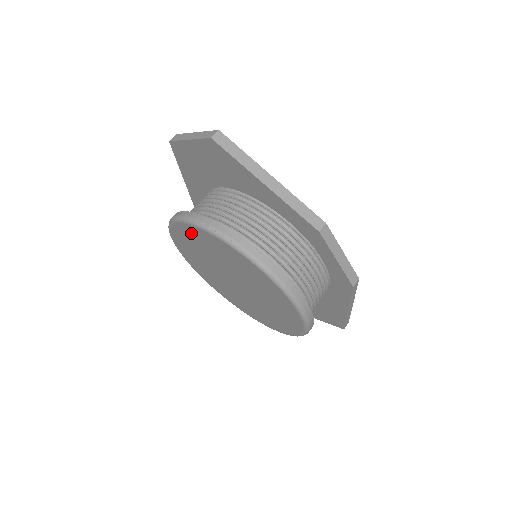
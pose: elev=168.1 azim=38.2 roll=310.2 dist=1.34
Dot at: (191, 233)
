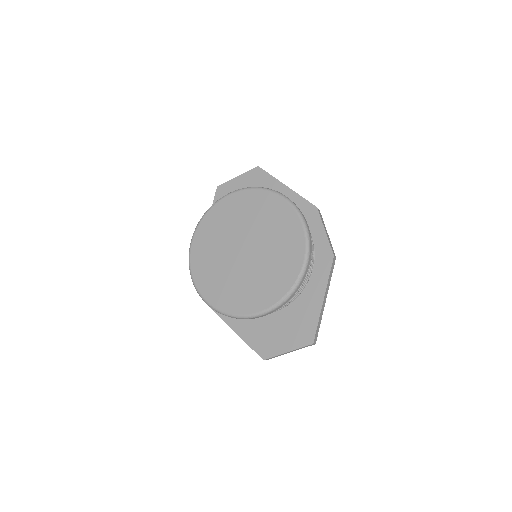
Dot at: (229, 205)
